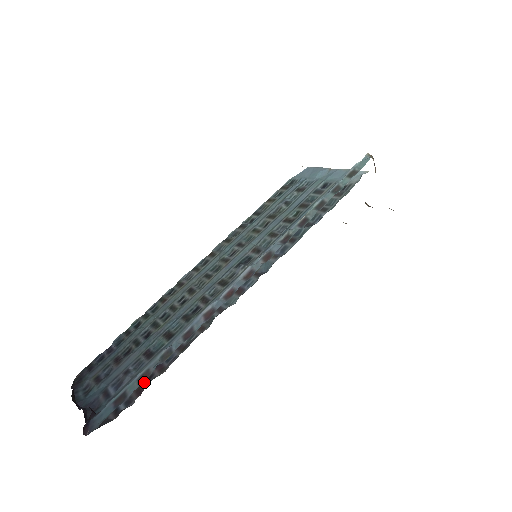
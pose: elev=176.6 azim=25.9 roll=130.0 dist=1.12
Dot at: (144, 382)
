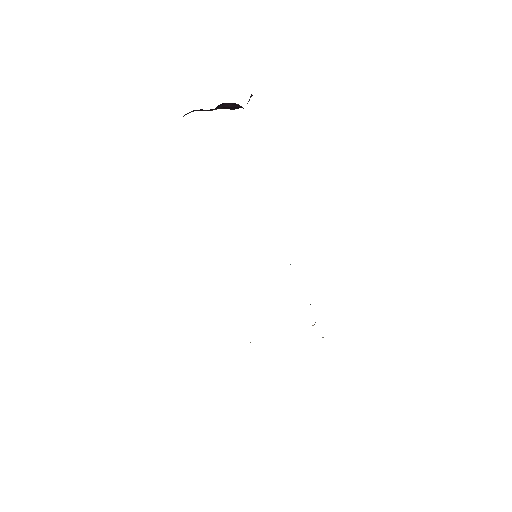
Dot at: occluded
